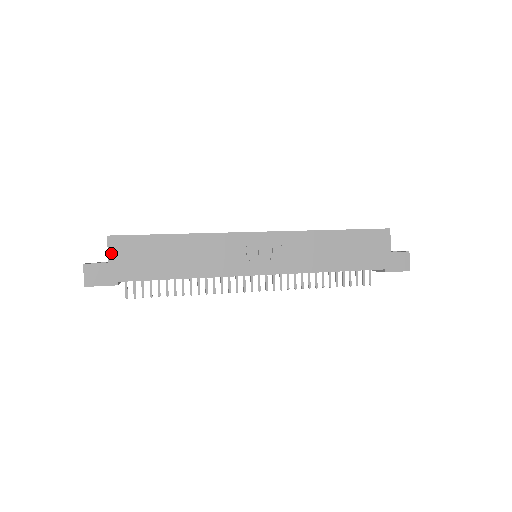
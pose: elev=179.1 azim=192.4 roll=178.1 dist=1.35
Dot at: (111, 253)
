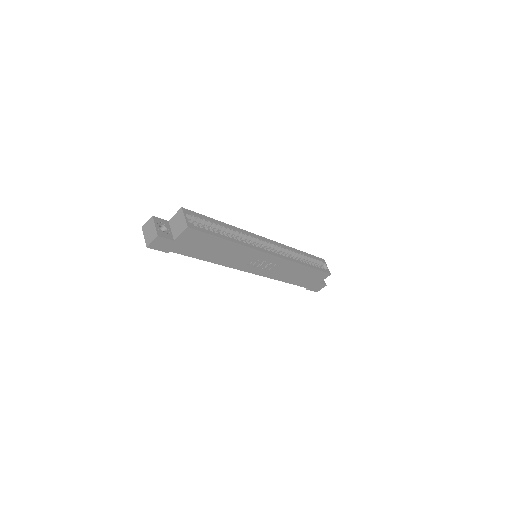
Dot at: (181, 236)
